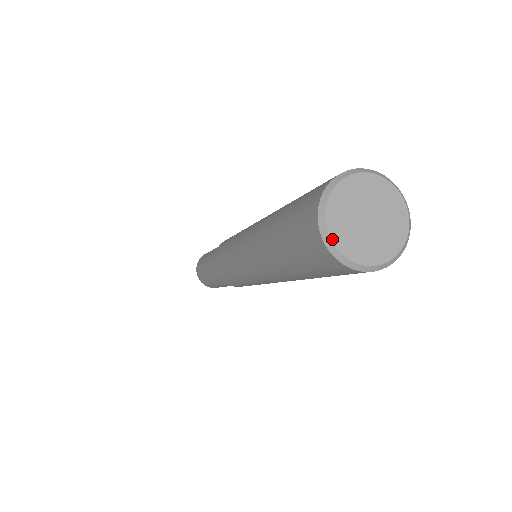
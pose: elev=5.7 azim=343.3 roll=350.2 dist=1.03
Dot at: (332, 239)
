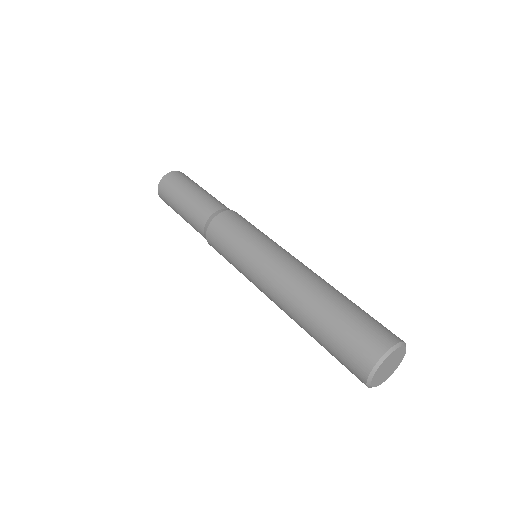
Dot at: (372, 385)
